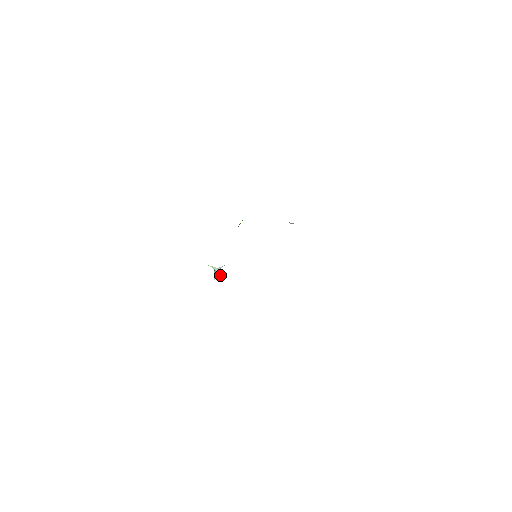
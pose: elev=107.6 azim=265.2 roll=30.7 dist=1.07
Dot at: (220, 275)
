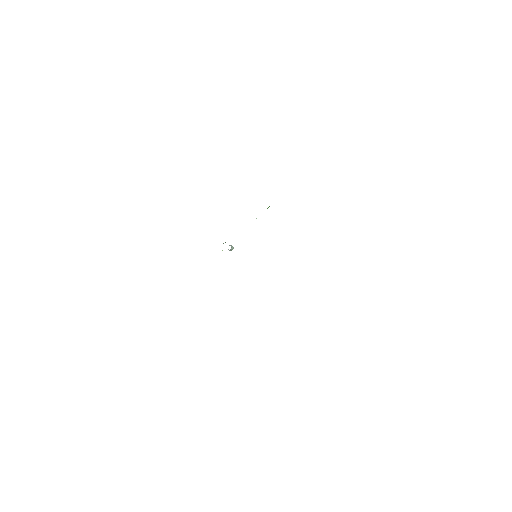
Dot at: (232, 248)
